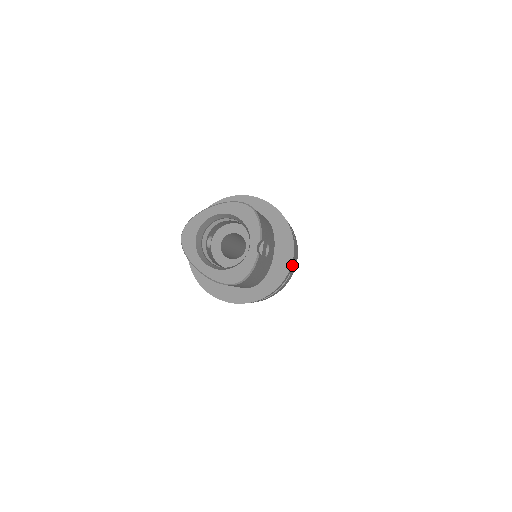
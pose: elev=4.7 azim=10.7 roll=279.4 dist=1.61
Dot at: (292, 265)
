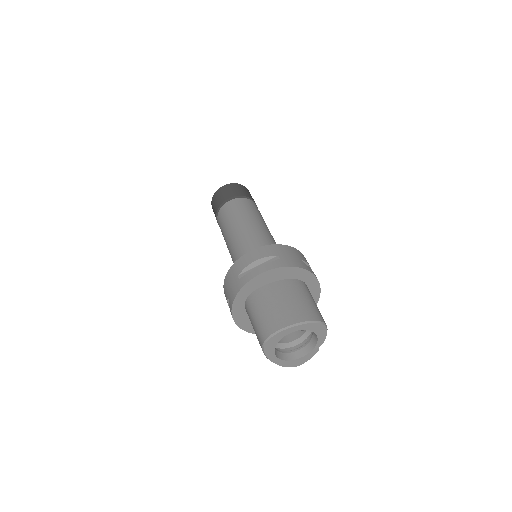
Dot at: occluded
